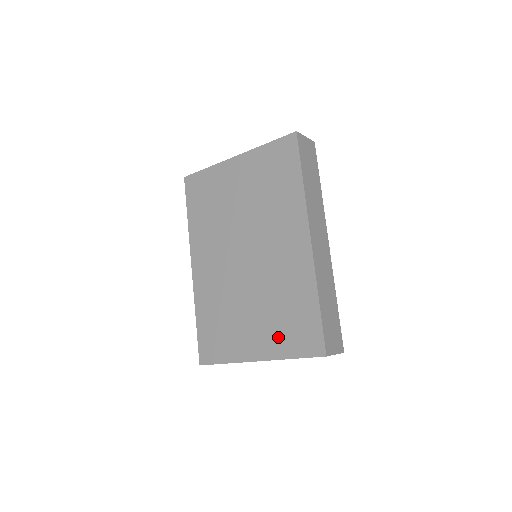
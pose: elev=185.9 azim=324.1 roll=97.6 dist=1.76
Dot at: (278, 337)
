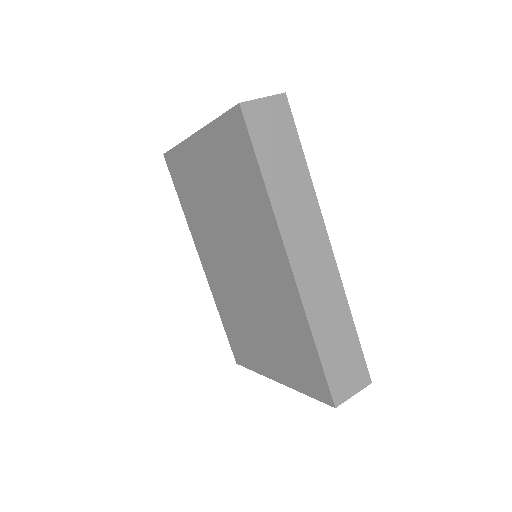
Dot at: (288, 367)
